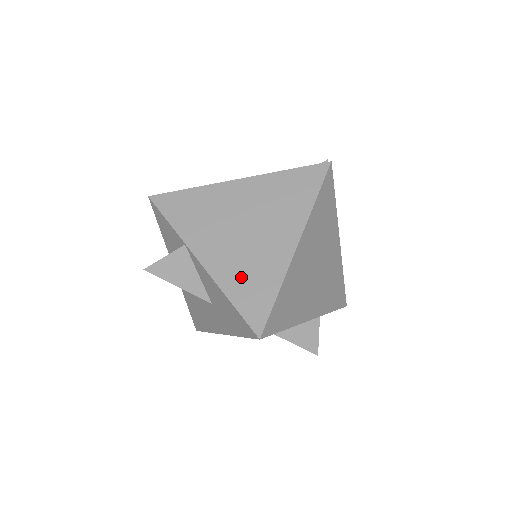
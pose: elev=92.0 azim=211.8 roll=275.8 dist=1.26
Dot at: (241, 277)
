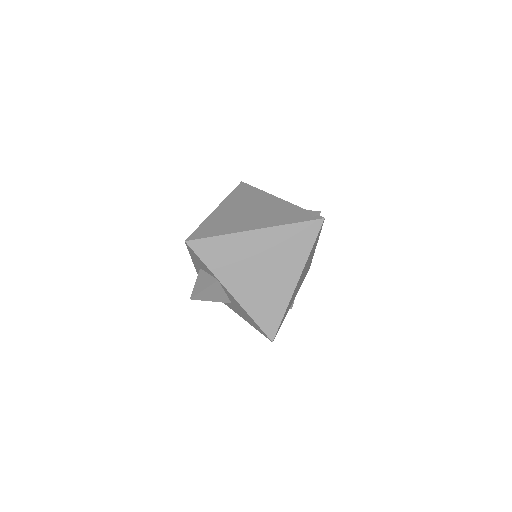
Dot at: (260, 304)
